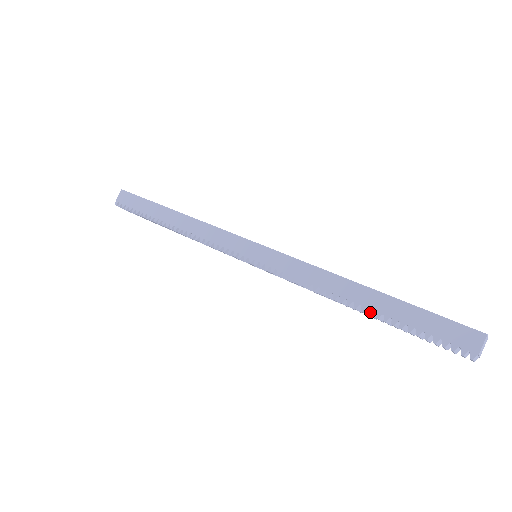
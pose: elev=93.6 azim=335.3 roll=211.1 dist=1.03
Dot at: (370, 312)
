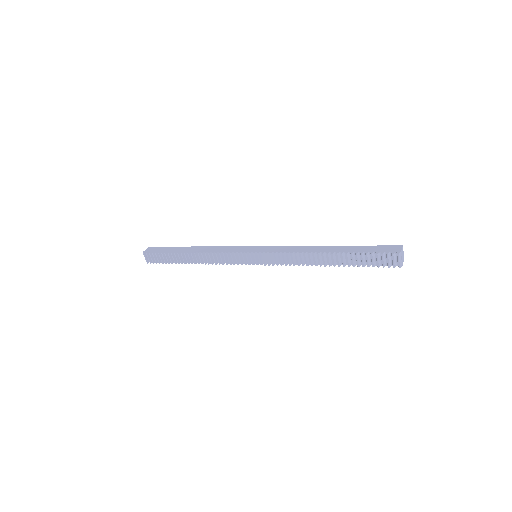
Dot at: (337, 252)
